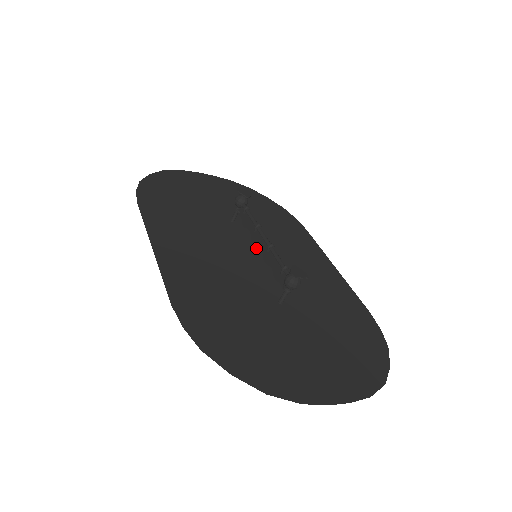
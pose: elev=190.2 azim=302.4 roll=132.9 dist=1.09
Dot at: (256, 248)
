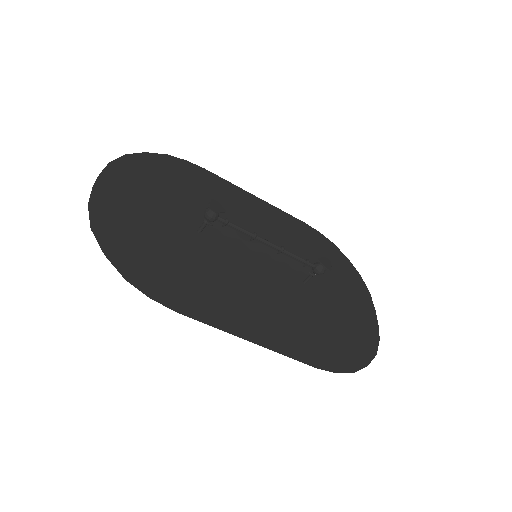
Dot at: occluded
